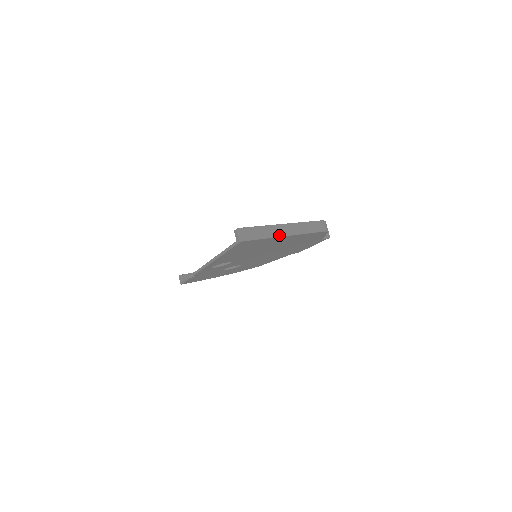
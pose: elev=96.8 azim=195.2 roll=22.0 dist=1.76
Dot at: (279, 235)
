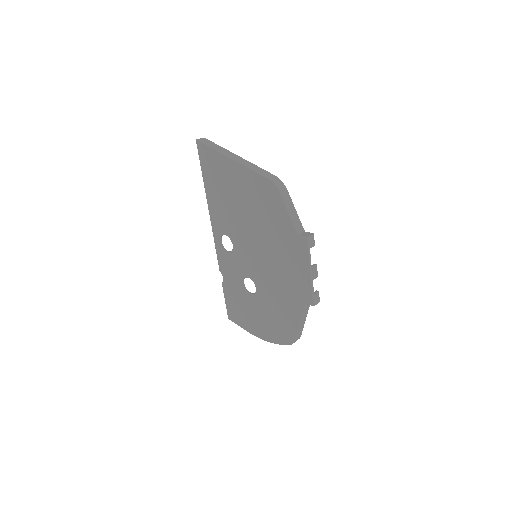
Dot at: (225, 154)
